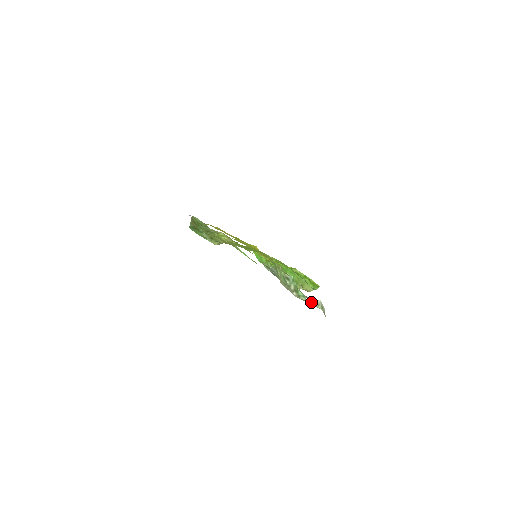
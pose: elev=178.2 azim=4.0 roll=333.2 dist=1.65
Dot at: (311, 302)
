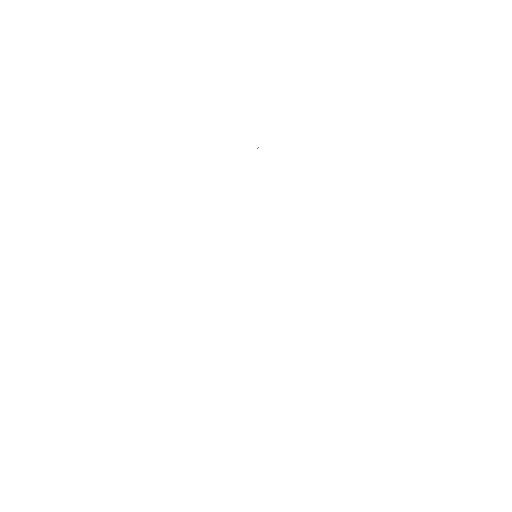
Dot at: occluded
